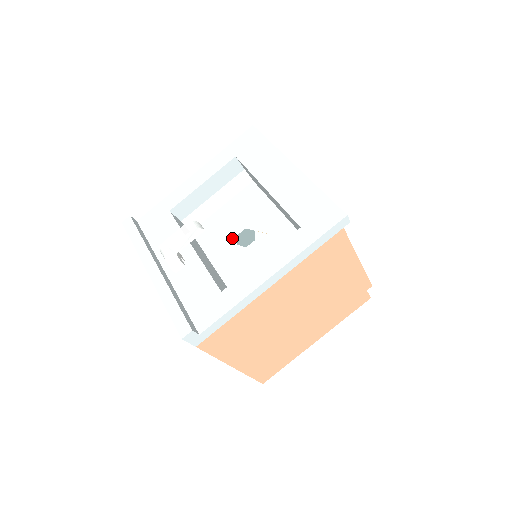
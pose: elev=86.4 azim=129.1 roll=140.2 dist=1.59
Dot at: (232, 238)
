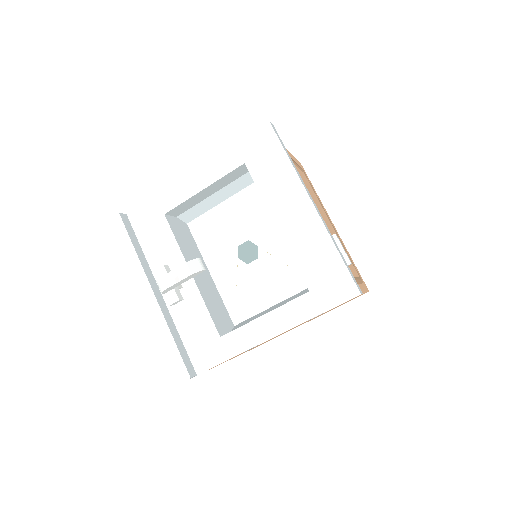
Dot at: (233, 248)
